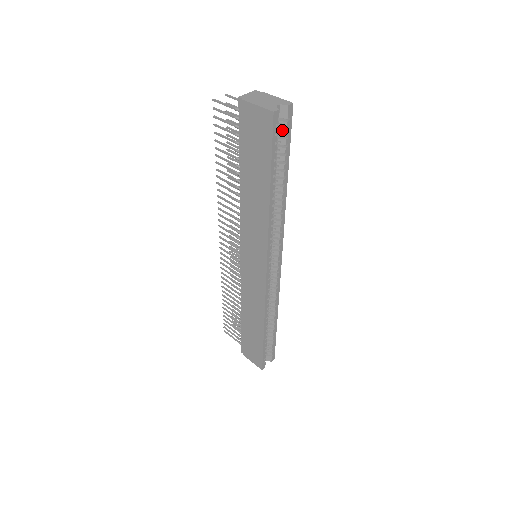
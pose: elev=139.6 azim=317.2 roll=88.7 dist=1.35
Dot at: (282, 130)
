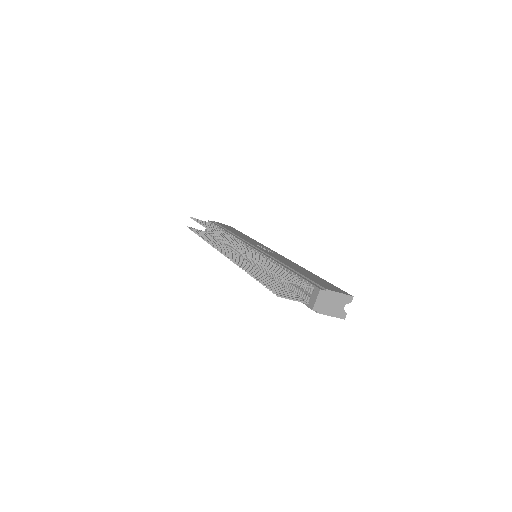
Dot at: occluded
